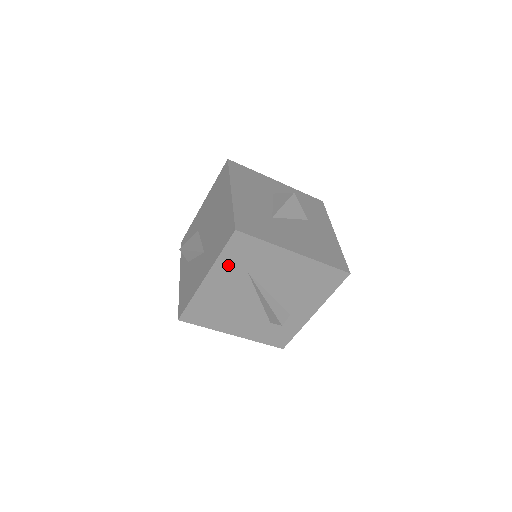
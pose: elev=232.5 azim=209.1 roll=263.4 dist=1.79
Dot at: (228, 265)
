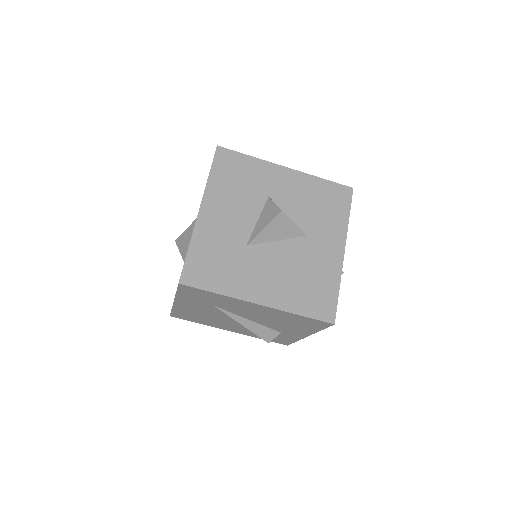
Dot at: (190, 299)
